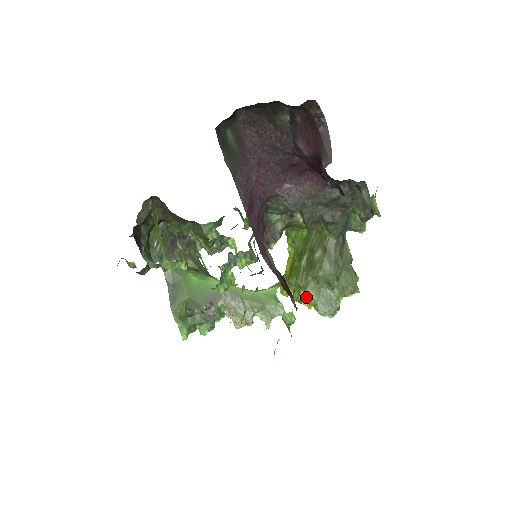
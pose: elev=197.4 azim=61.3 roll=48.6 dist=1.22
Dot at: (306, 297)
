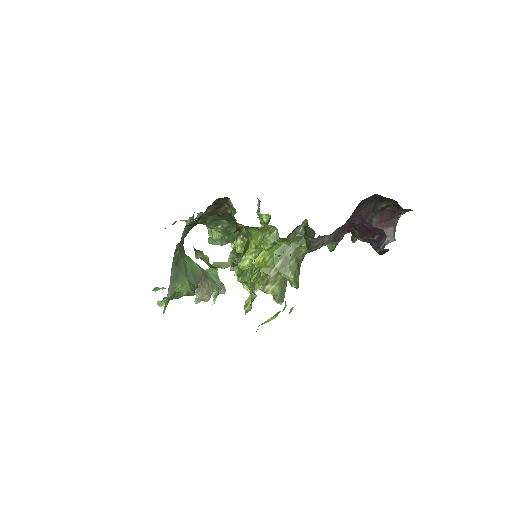
Dot at: (273, 289)
